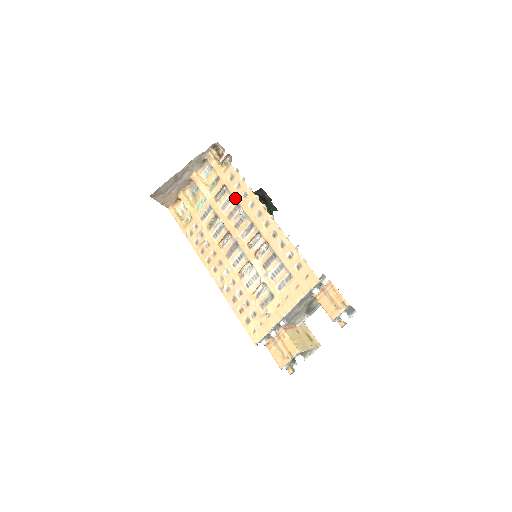
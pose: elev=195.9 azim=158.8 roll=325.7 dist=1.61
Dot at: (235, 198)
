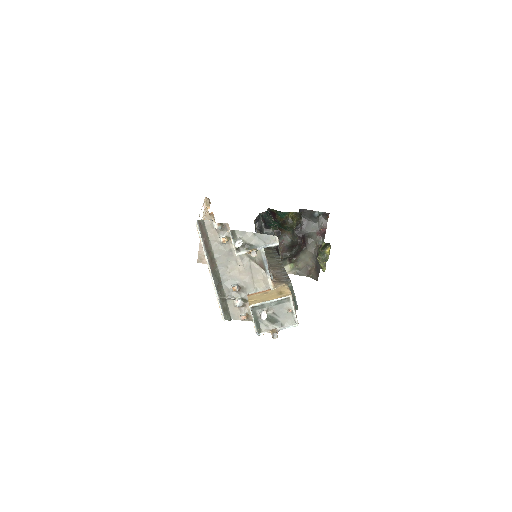
Dot at: occluded
